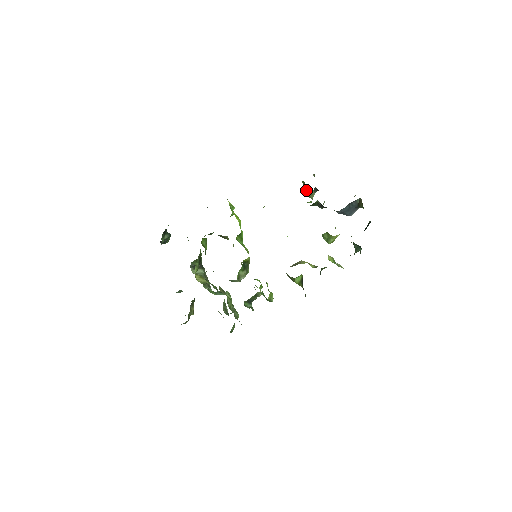
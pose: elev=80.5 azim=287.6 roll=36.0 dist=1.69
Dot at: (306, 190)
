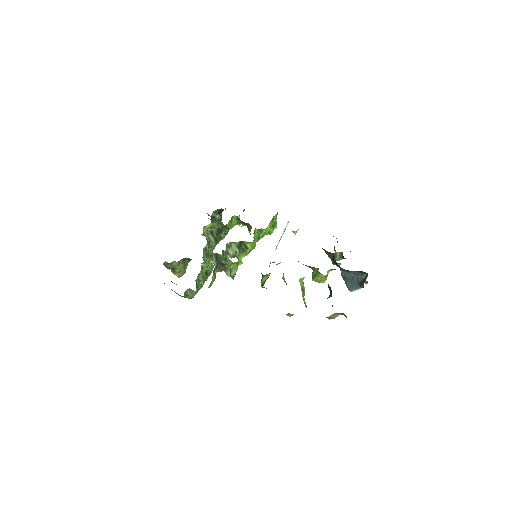
Dot at: occluded
